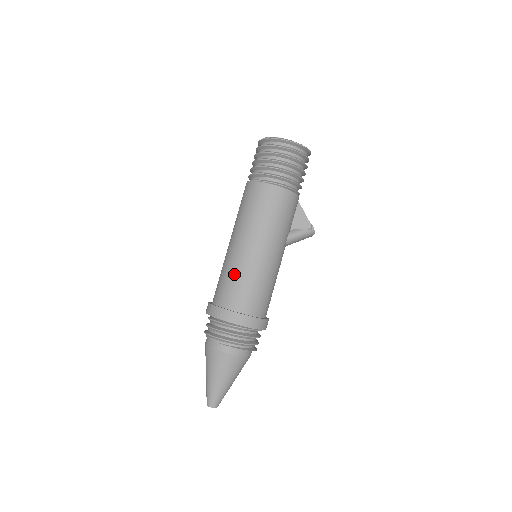
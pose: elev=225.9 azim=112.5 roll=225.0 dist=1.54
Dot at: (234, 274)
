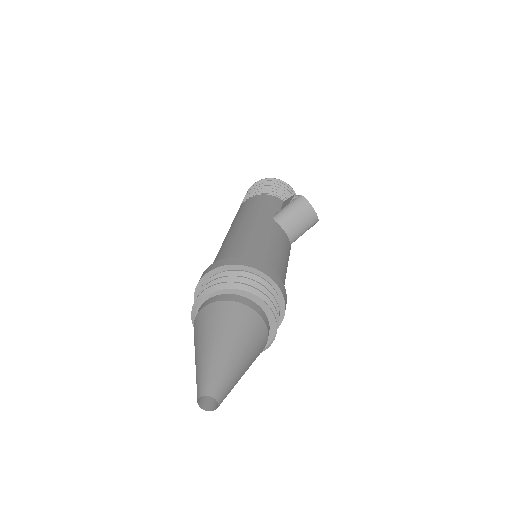
Dot at: occluded
